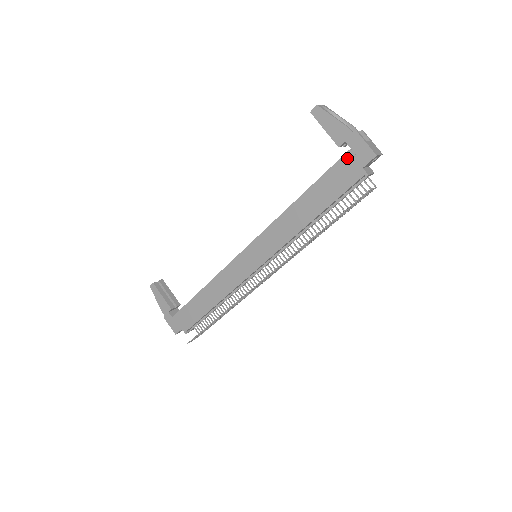
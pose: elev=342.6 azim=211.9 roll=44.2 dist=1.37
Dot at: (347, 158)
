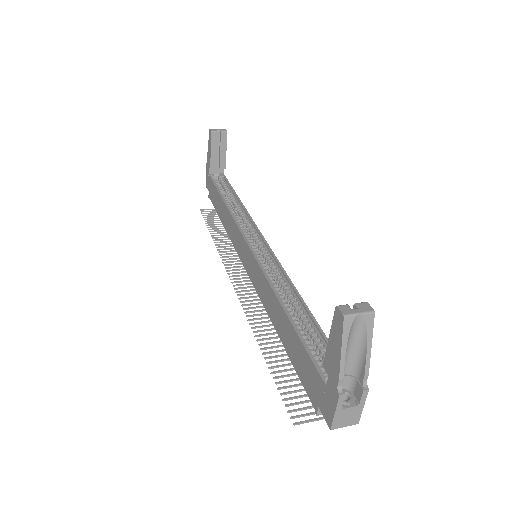
Dot at: (319, 381)
